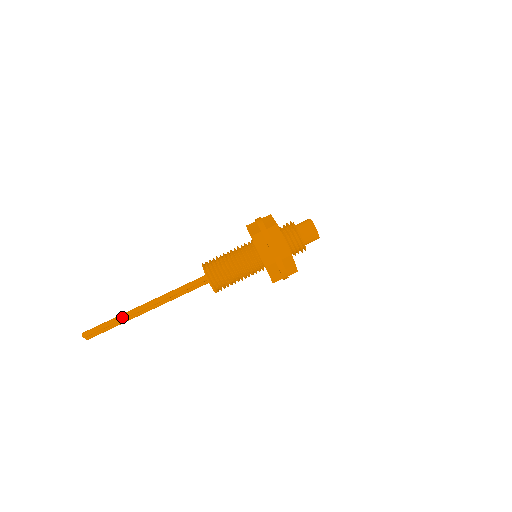
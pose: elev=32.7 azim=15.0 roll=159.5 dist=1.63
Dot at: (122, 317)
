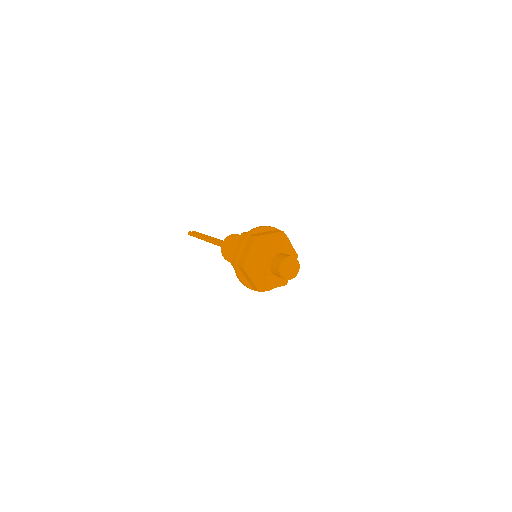
Dot at: occluded
